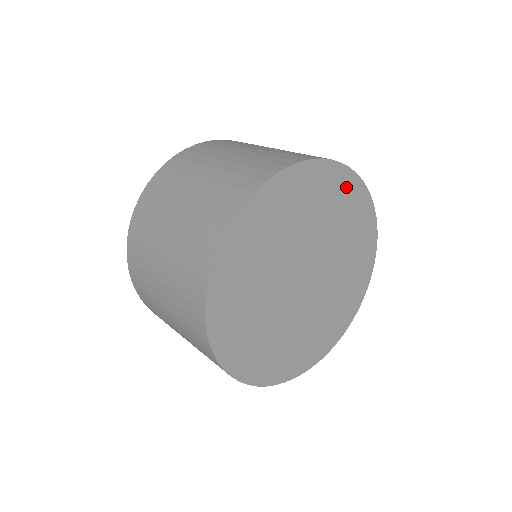
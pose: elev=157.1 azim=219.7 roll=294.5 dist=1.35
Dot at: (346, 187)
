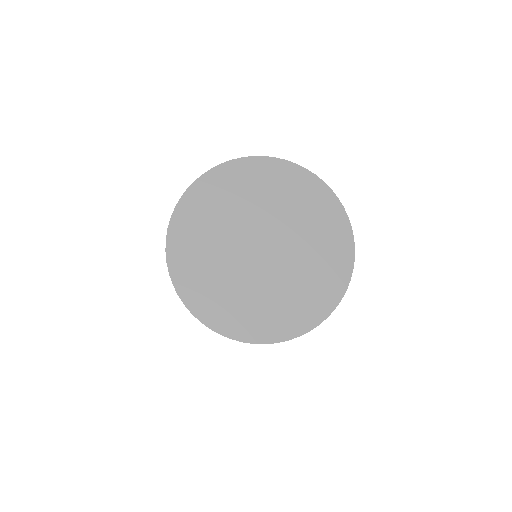
Dot at: (305, 184)
